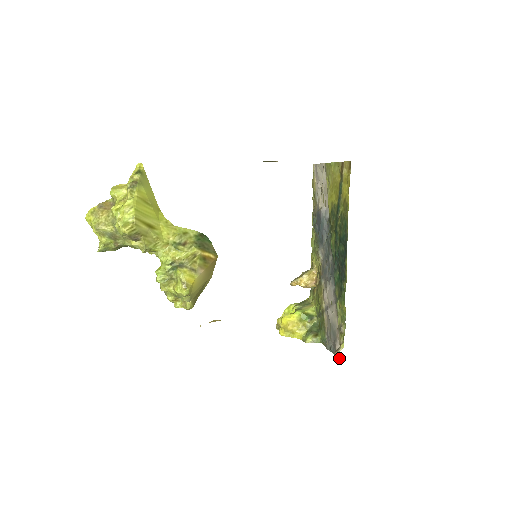
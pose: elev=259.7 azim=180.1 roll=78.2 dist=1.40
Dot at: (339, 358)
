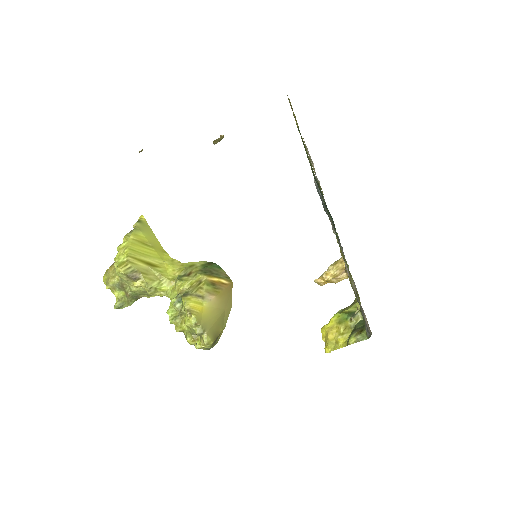
Dot at: (370, 332)
